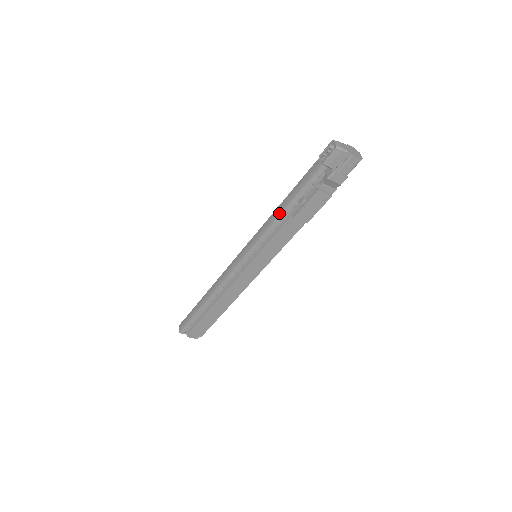
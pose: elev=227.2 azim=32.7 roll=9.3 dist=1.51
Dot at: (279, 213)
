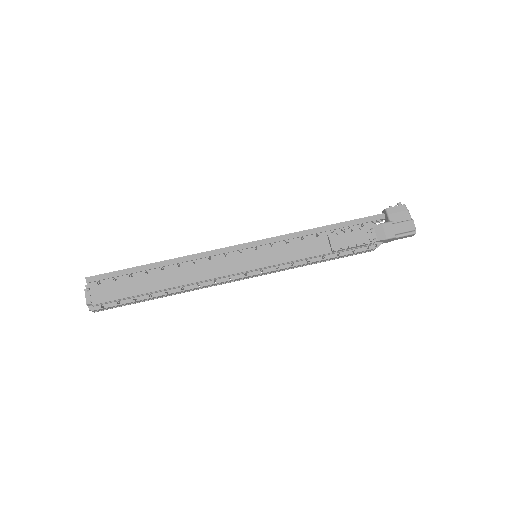
Dot at: (317, 227)
